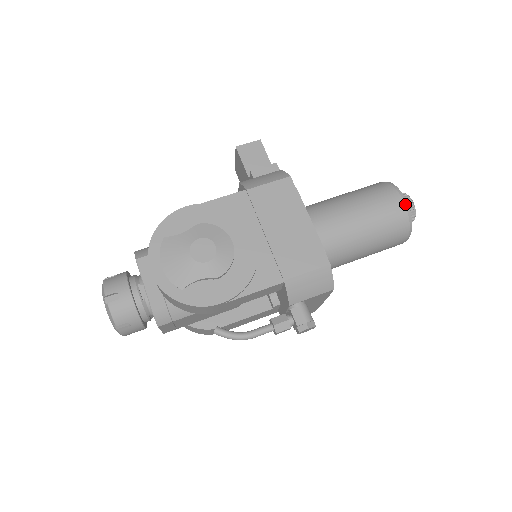
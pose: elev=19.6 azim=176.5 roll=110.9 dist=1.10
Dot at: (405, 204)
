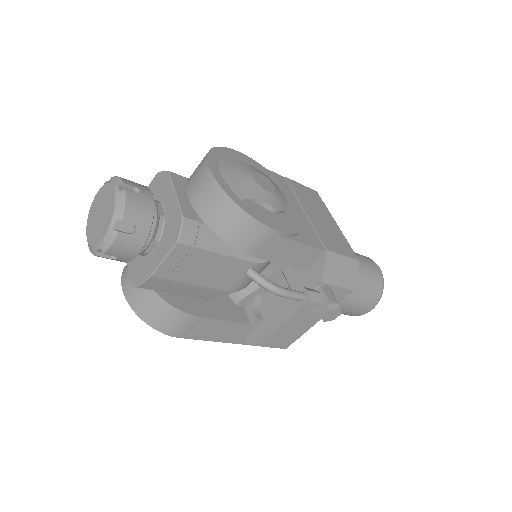
Dot at: (381, 271)
